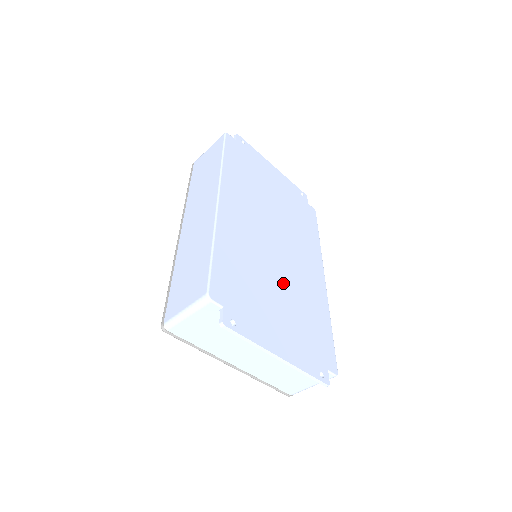
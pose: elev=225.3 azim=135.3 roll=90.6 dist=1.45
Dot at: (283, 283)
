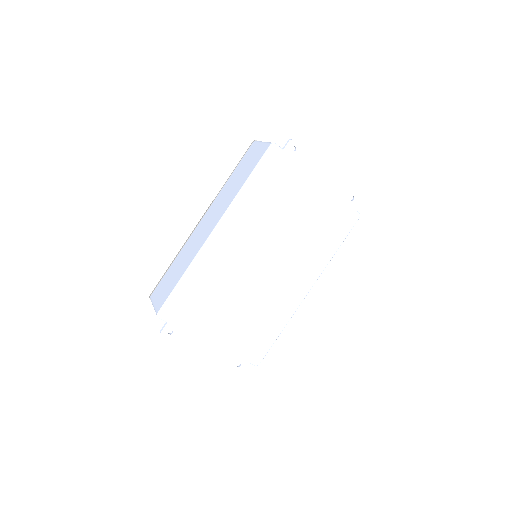
Dot at: (246, 300)
